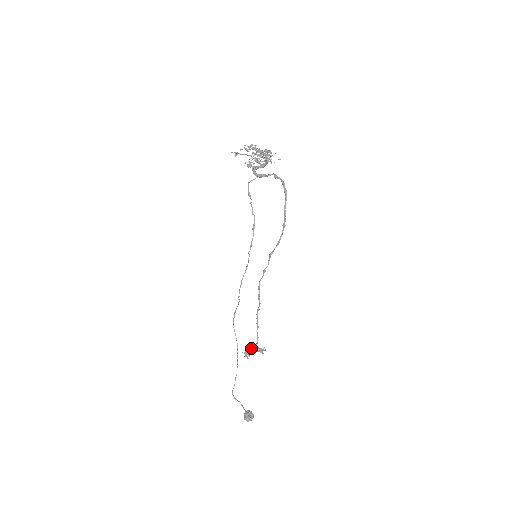
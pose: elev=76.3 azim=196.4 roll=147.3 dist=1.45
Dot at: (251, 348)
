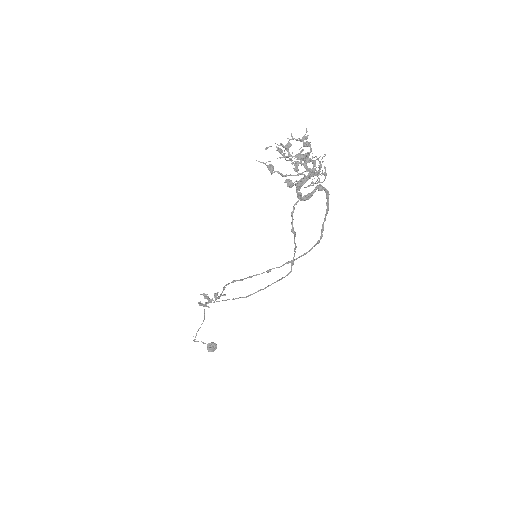
Dot at: (211, 301)
